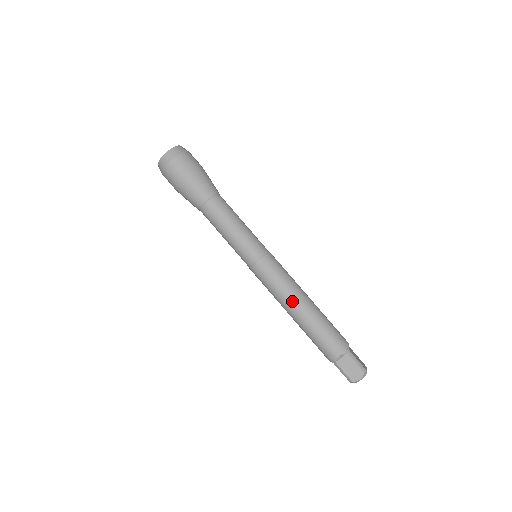
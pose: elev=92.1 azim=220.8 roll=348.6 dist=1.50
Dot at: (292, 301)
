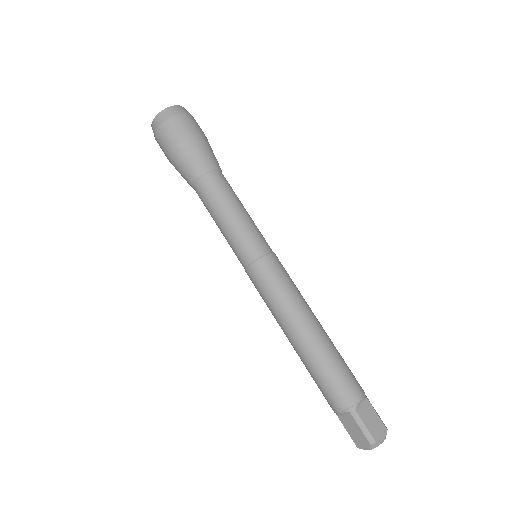
Dot at: (306, 313)
